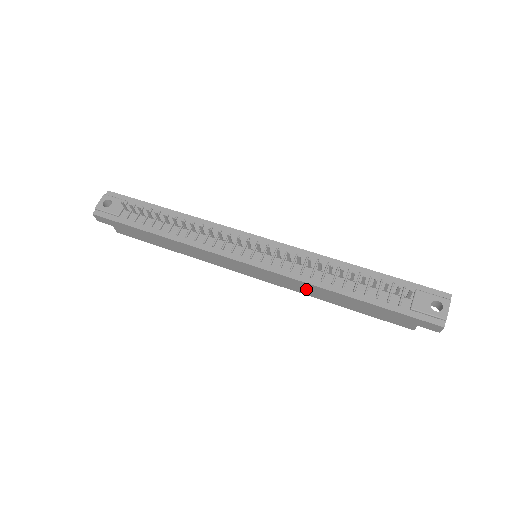
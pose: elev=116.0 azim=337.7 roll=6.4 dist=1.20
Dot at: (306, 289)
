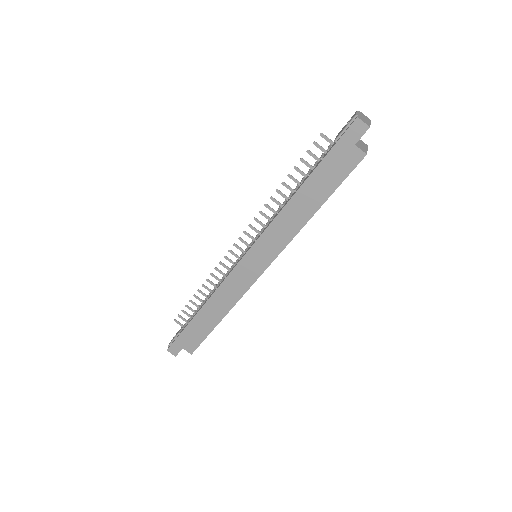
Dot at: (286, 226)
